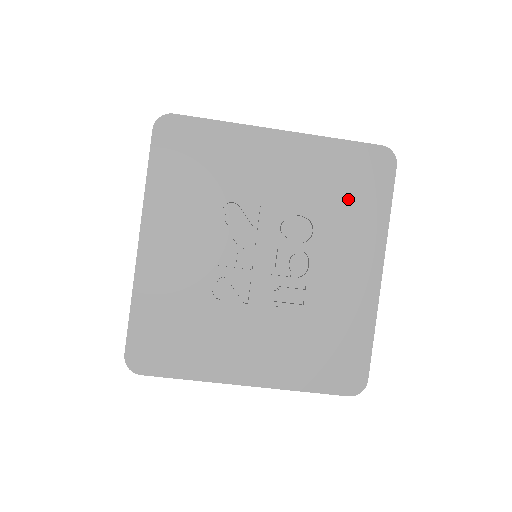
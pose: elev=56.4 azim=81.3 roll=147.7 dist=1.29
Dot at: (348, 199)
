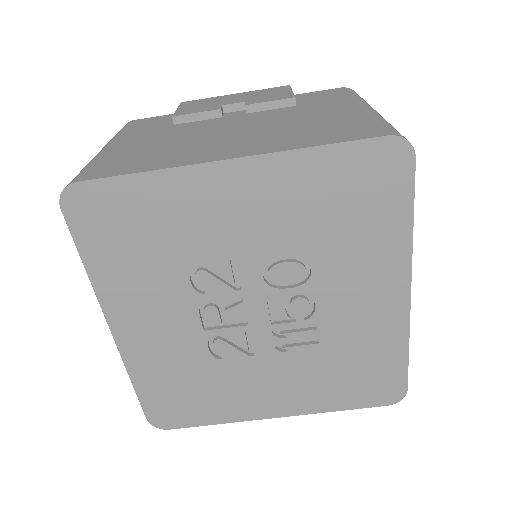
Dot at: (350, 221)
